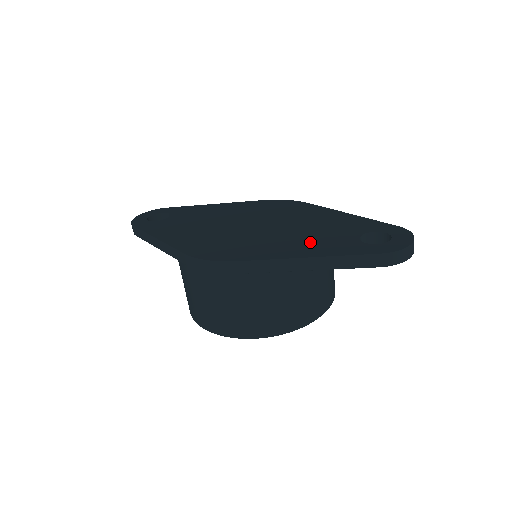
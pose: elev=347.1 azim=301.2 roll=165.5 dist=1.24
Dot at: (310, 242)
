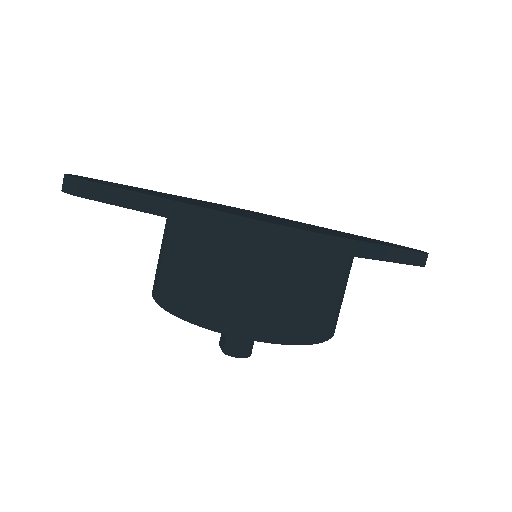
Dot at: (356, 237)
